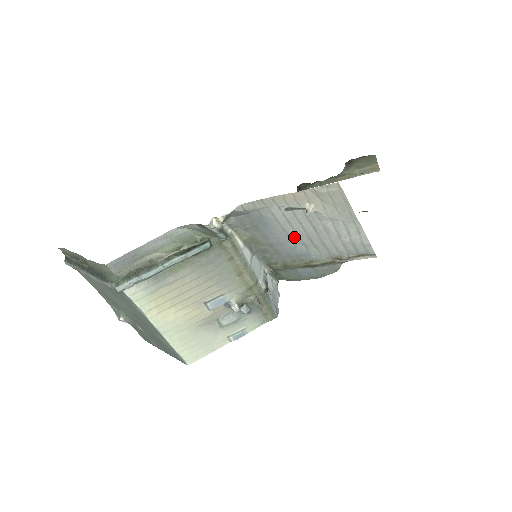
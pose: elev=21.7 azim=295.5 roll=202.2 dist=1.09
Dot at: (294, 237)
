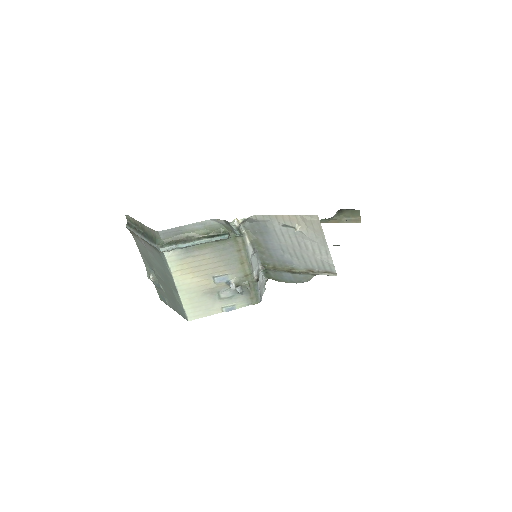
Dot at: (284, 247)
